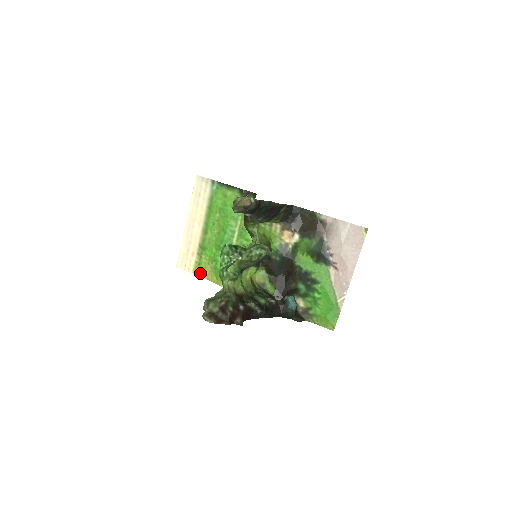
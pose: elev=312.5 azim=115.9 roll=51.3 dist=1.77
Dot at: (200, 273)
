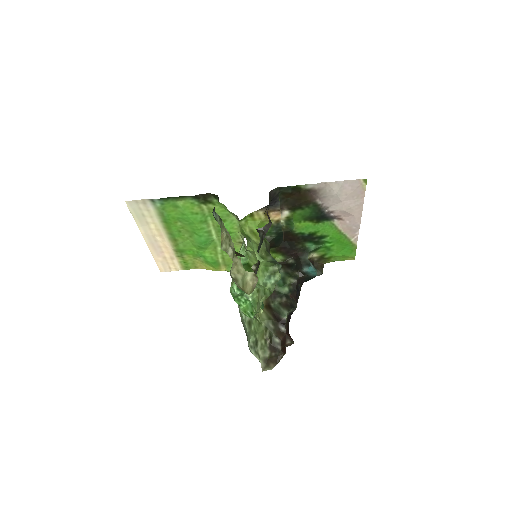
Dot at: (190, 267)
